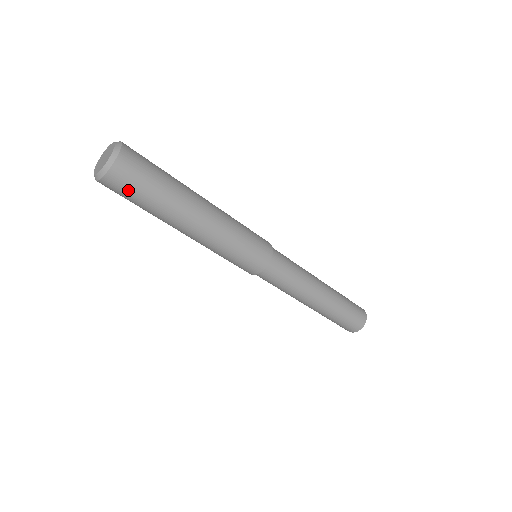
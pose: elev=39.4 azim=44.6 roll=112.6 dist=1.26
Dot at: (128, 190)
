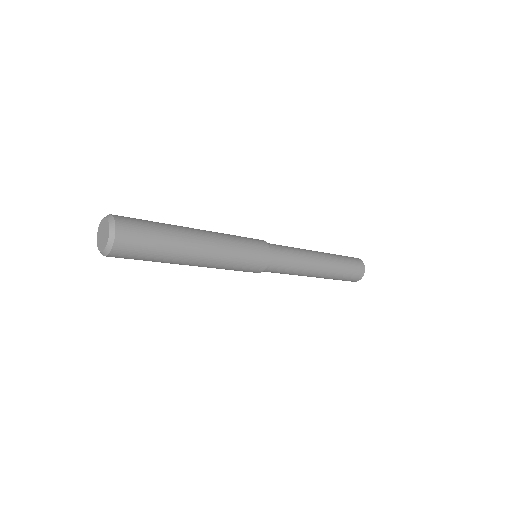
Dot at: (132, 256)
